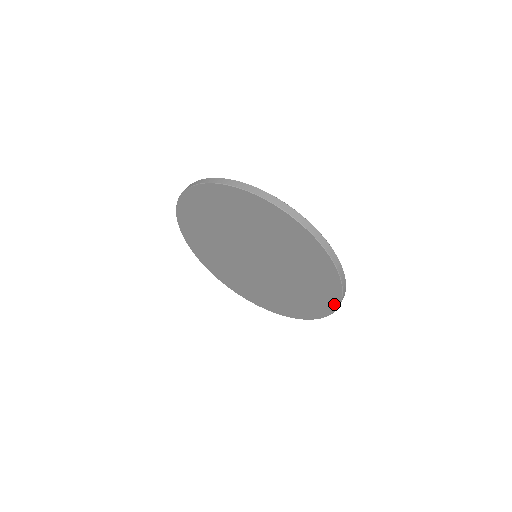
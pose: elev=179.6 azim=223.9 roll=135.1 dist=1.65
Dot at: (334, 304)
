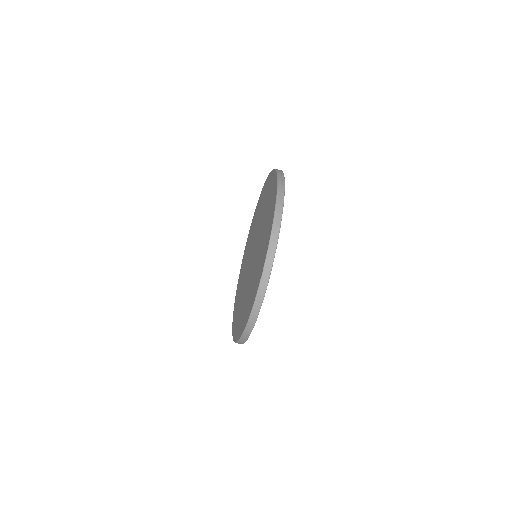
Dot at: (270, 234)
